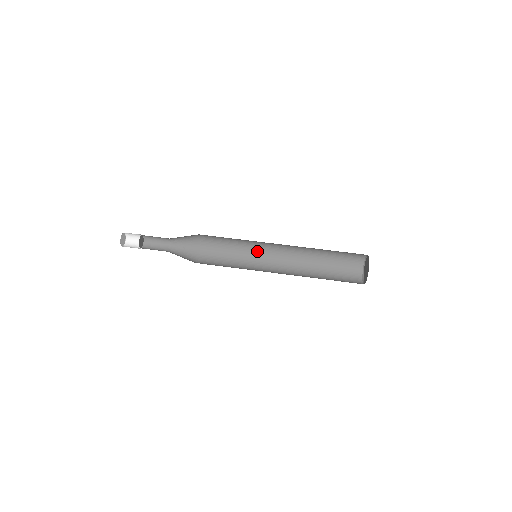
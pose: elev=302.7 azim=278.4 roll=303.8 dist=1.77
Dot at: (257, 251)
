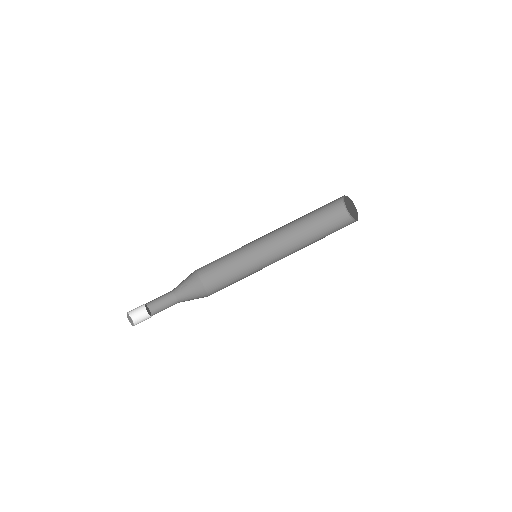
Dot at: (249, 245)
